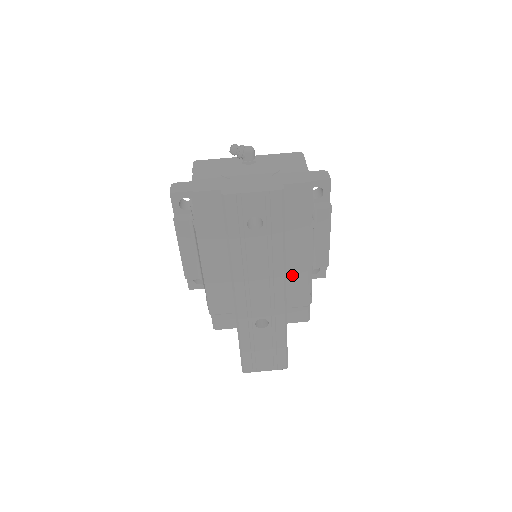
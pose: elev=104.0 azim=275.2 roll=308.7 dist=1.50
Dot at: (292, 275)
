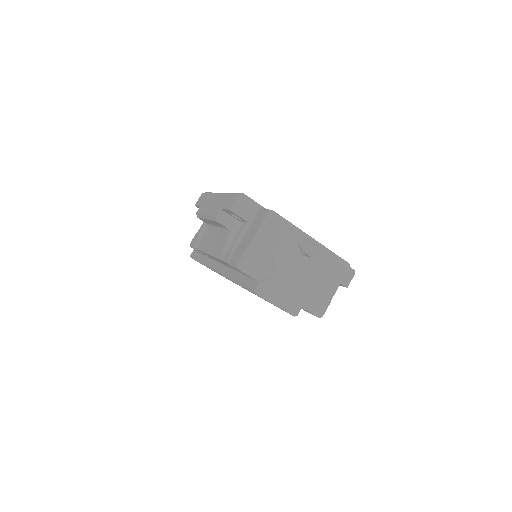
Dot at: occluded
